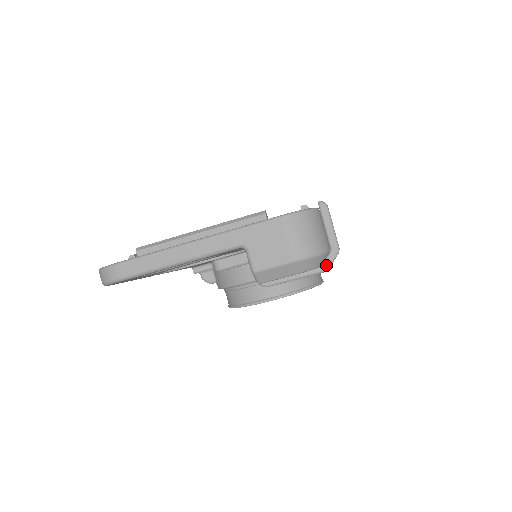
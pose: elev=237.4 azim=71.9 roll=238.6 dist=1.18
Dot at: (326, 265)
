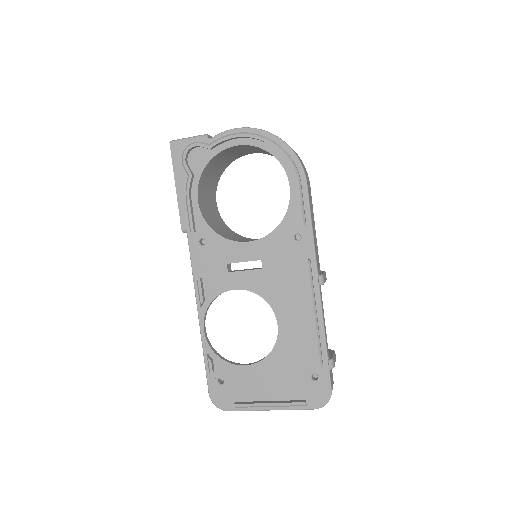
Dot at: occluded
